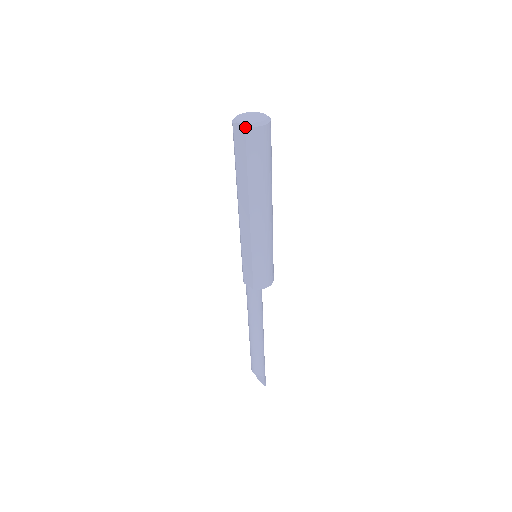
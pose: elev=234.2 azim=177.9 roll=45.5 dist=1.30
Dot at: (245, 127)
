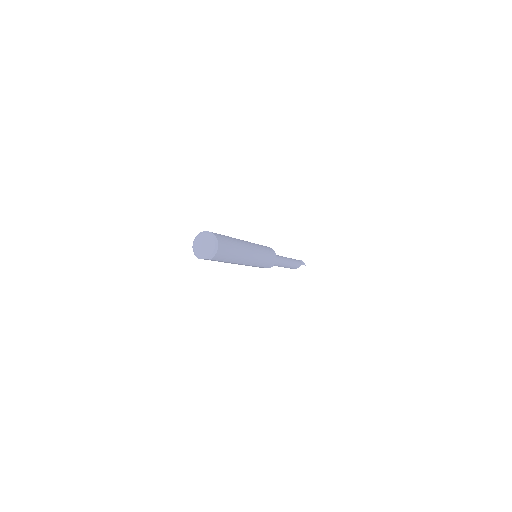
Dot at: (210, 259)
